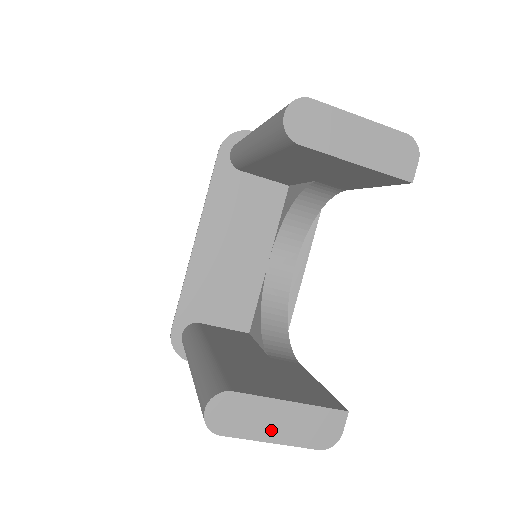
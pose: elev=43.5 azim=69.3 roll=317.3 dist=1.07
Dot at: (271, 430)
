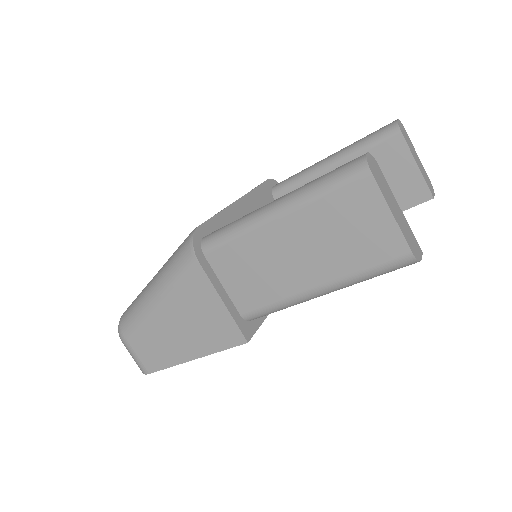
Dot at: (392, 207)
